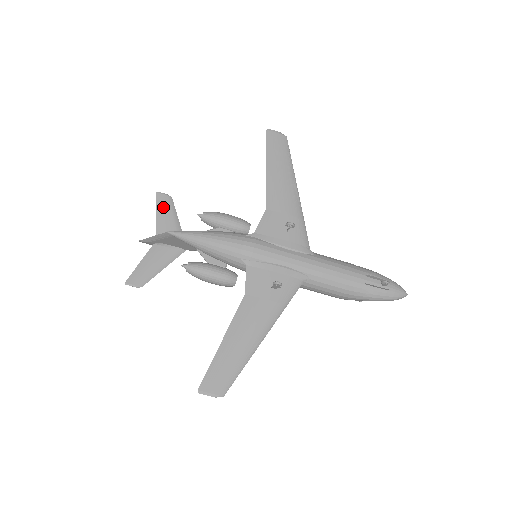
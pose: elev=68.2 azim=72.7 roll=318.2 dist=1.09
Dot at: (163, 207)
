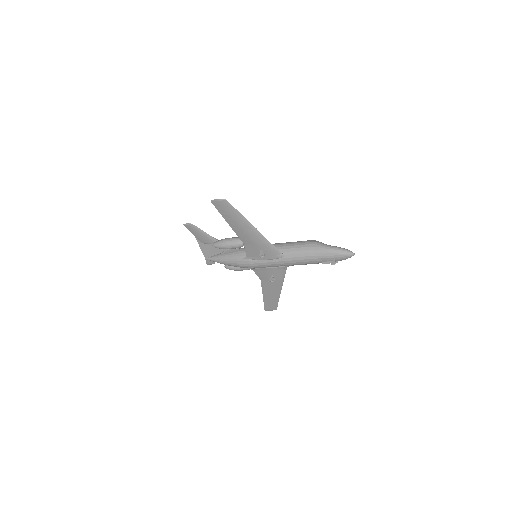
Dot at: (193, 231)
